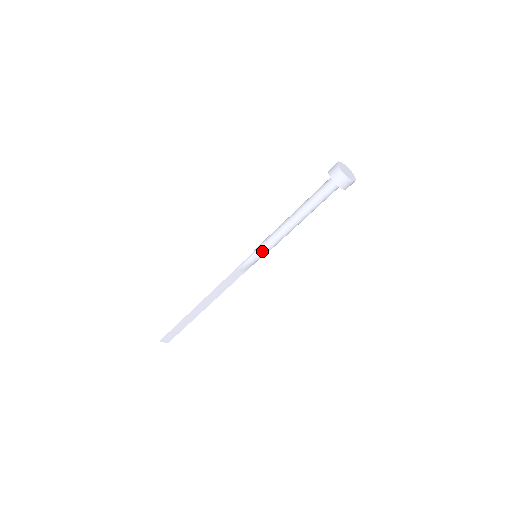
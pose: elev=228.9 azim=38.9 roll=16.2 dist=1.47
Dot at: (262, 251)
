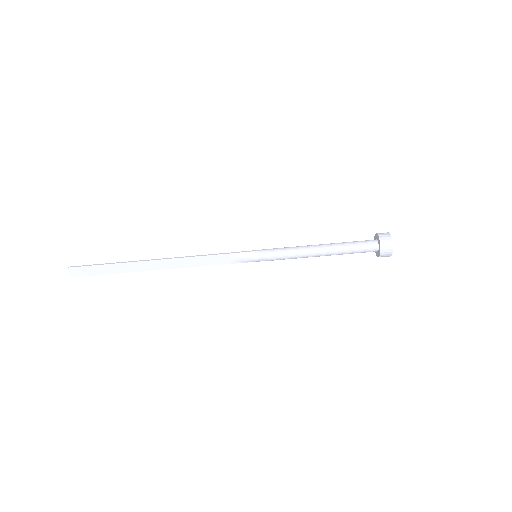
Dot at: (269, 253)
